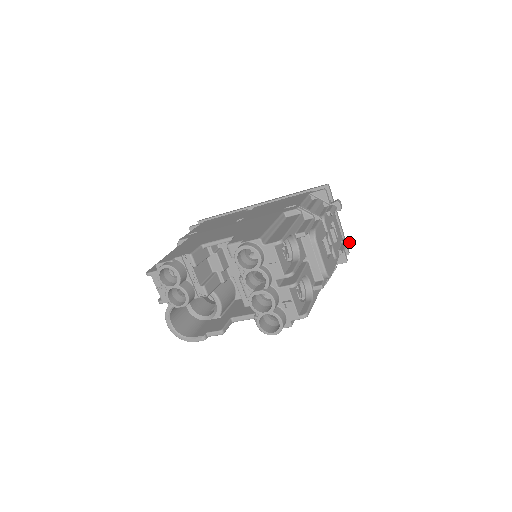
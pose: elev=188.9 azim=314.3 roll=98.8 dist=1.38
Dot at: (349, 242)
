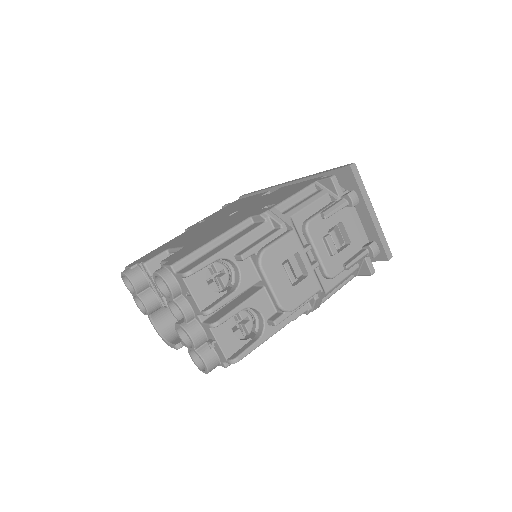
Dot at: (370, 250)
